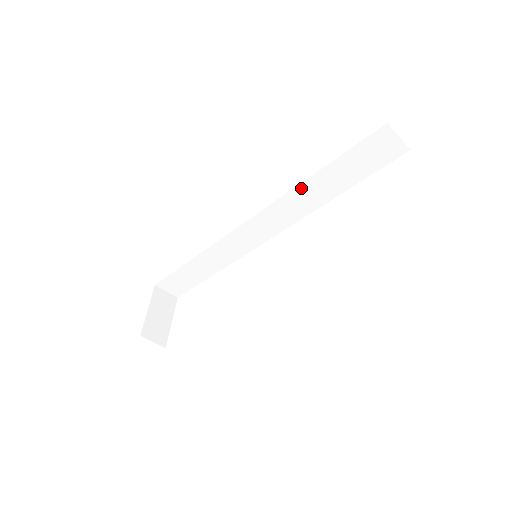
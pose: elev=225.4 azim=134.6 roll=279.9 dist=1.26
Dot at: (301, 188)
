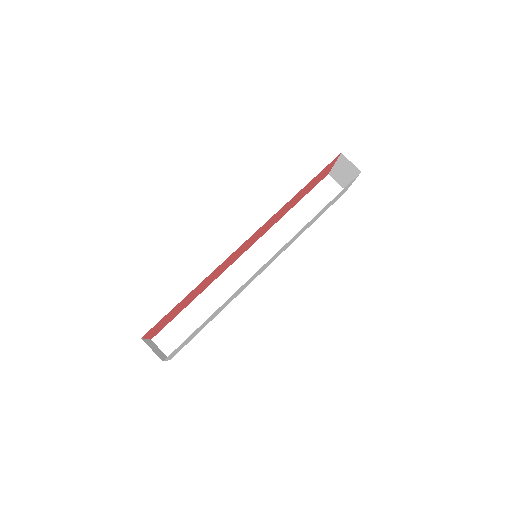
Dot at: (283, 221)
